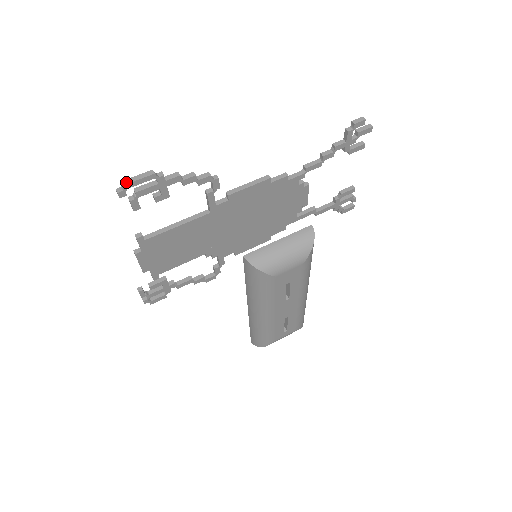
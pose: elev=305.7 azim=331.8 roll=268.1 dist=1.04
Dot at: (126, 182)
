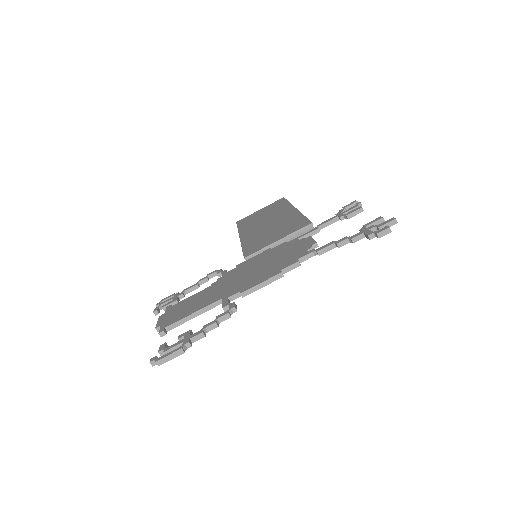
Dot at: (160, 363)
